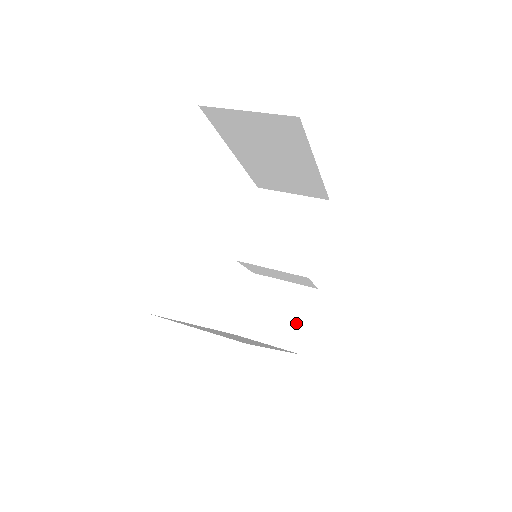
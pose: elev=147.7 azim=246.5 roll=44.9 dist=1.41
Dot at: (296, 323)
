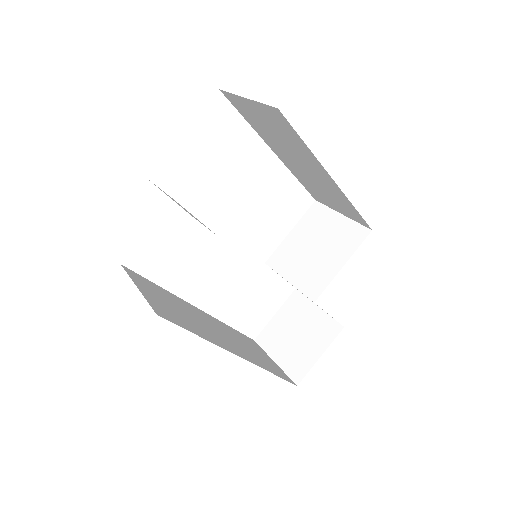
Dot at: (308, 353)
